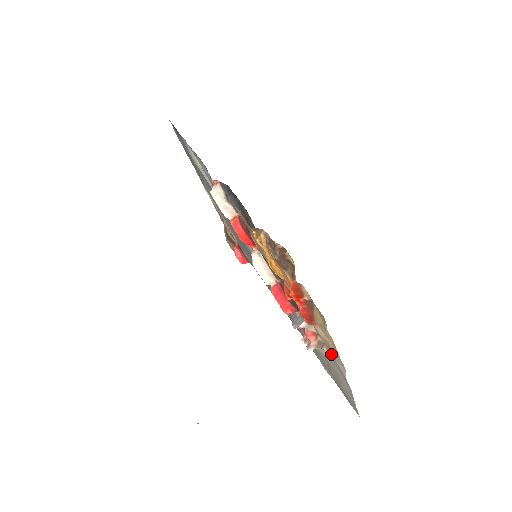
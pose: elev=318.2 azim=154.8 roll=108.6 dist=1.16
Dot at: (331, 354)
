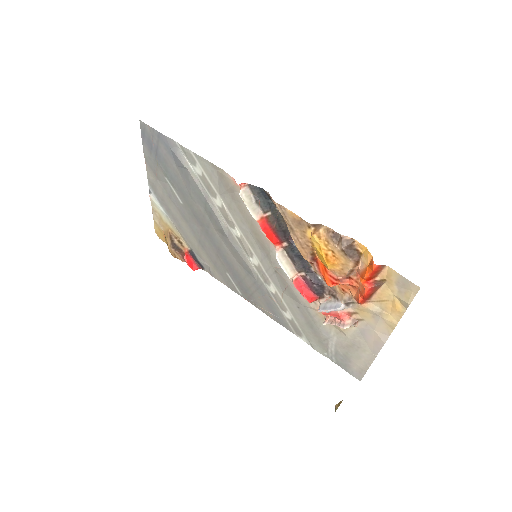
Dot at: (368, 327)
